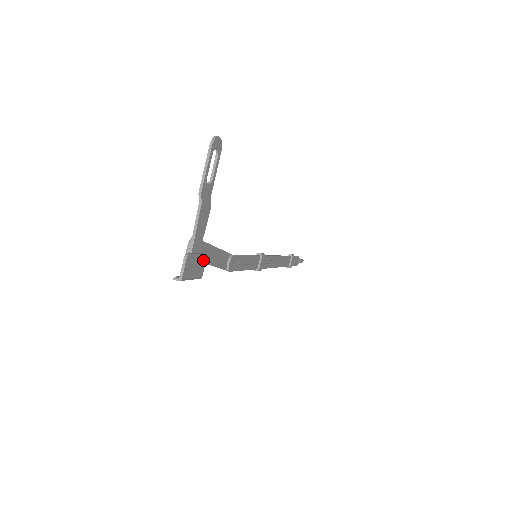
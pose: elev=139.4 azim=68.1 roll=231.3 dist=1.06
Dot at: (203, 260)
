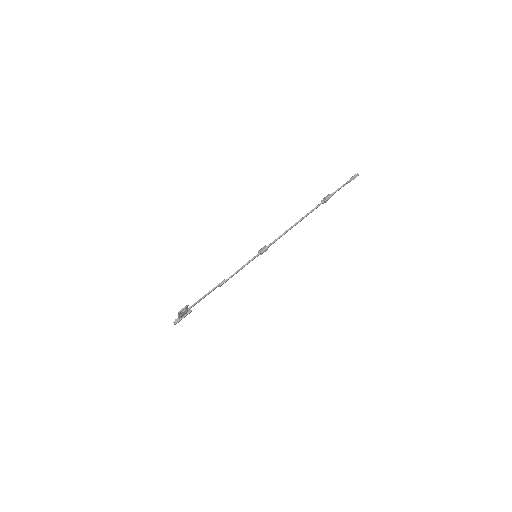
Dot at: (190, 312)
